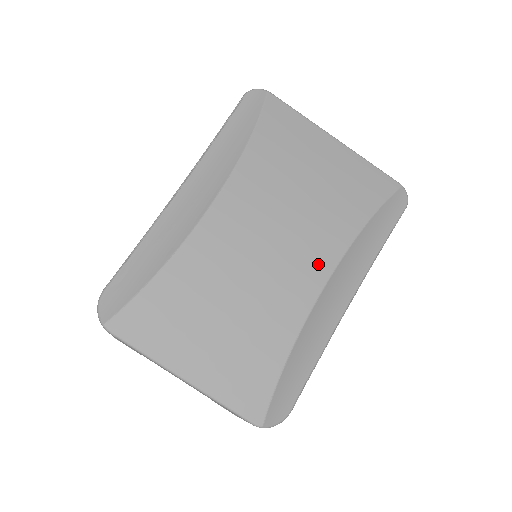
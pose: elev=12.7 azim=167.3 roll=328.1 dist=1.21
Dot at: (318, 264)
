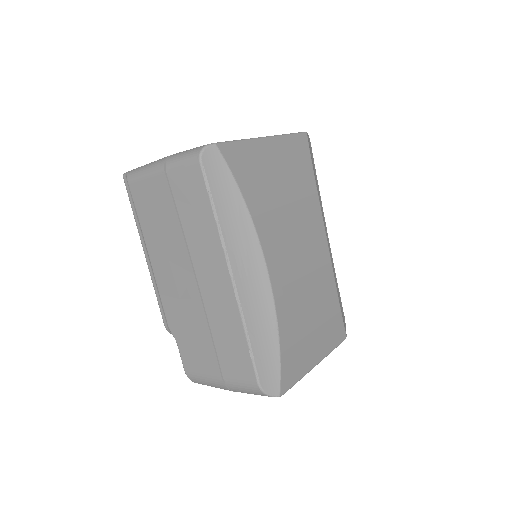
Dot at: (320, 237)
